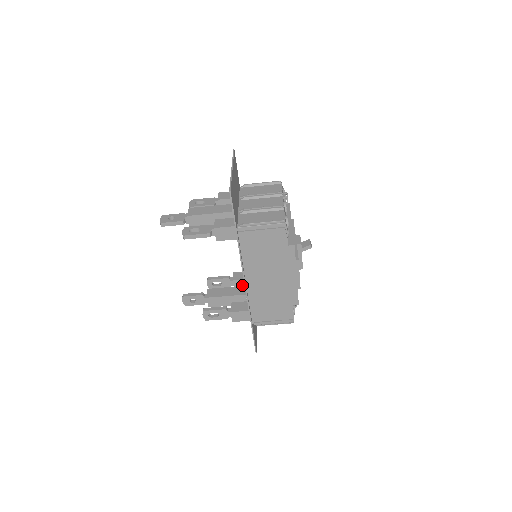
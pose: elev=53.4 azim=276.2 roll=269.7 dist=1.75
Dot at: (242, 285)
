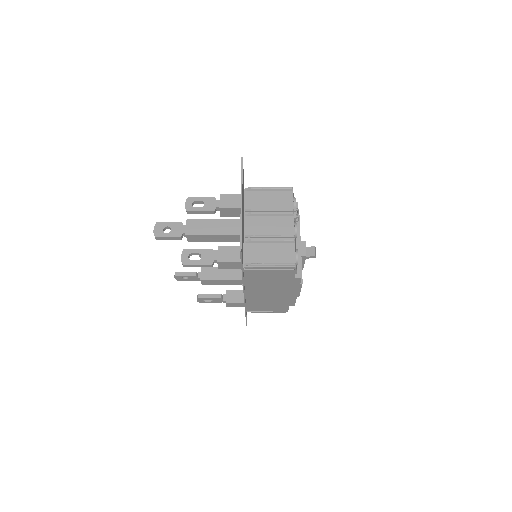
Dot at: occluded
